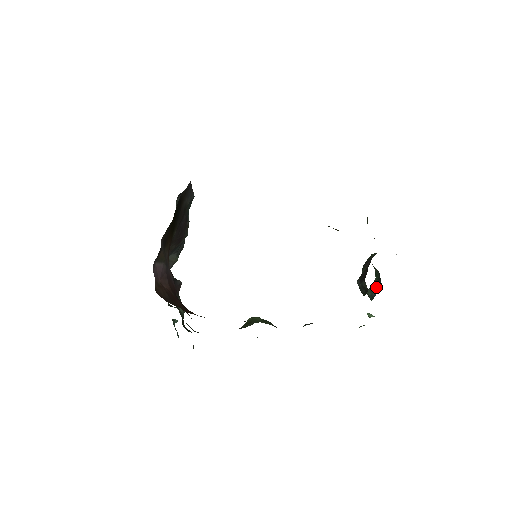
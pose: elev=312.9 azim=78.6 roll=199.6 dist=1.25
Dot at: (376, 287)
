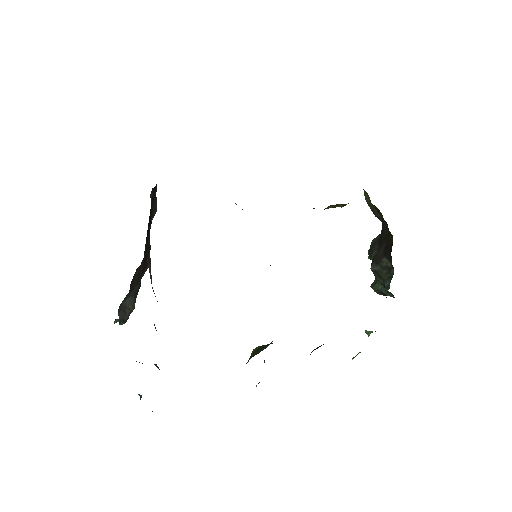
Dot at: occluded
